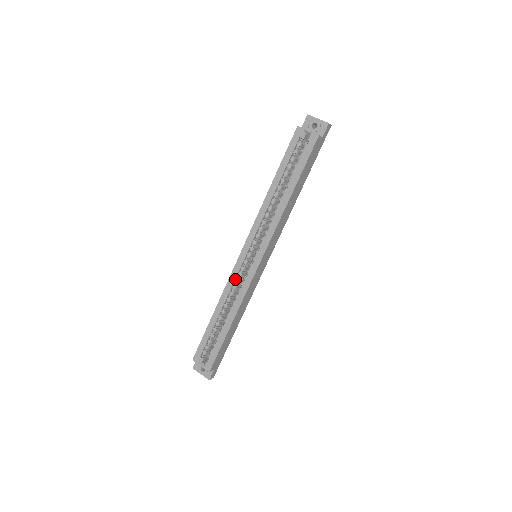
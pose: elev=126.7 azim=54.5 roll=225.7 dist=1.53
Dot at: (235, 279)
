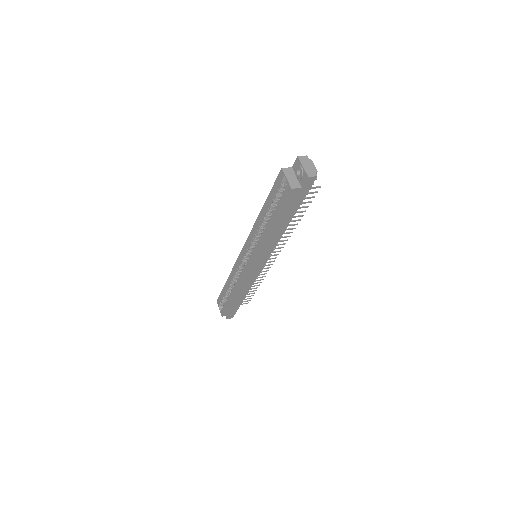
Dot at: (238, 266)
